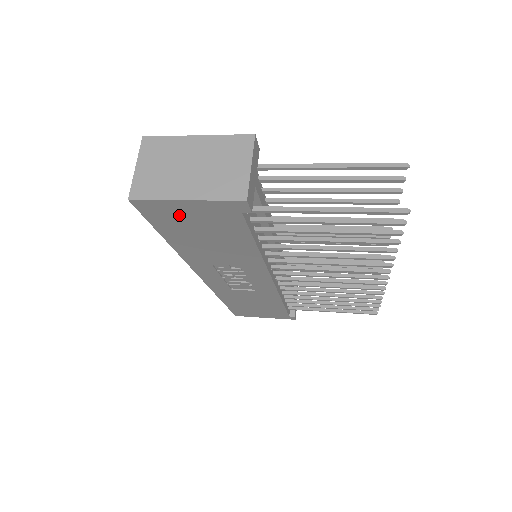
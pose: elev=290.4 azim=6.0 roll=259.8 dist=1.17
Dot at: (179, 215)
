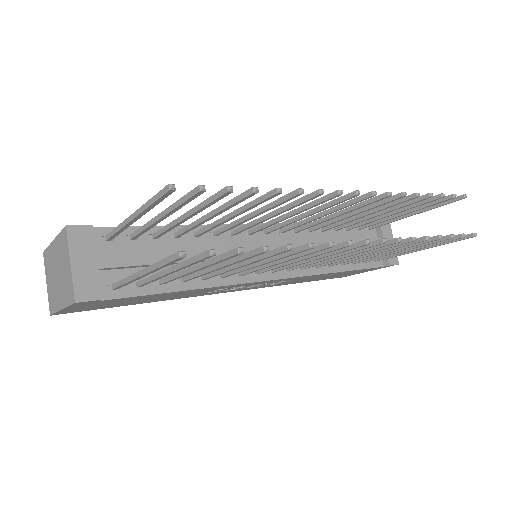
Dot at: (89, 307)
